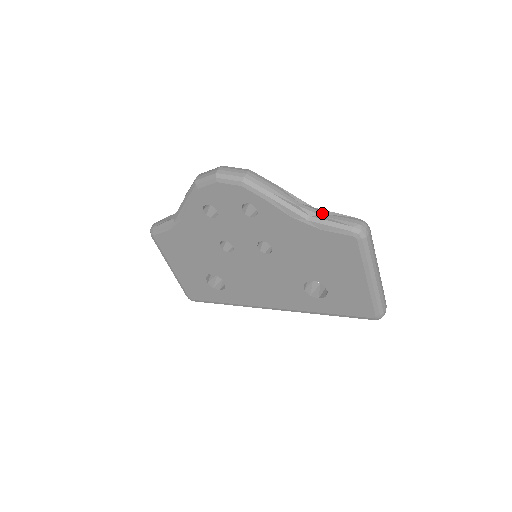
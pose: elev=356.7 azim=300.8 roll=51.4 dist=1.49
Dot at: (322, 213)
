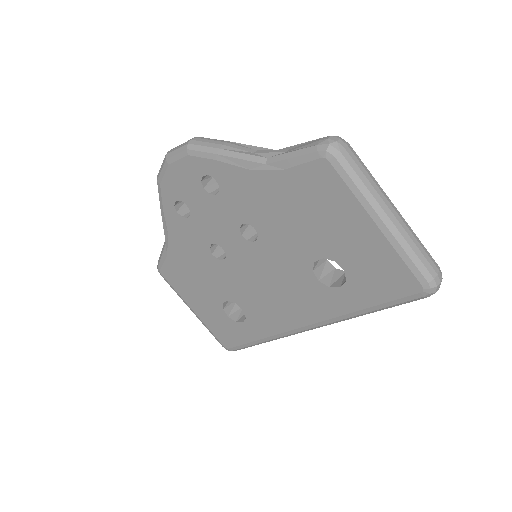
Dot at: (283, 150)
